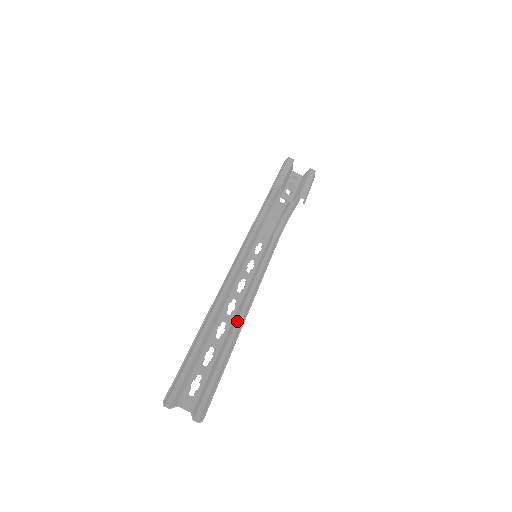
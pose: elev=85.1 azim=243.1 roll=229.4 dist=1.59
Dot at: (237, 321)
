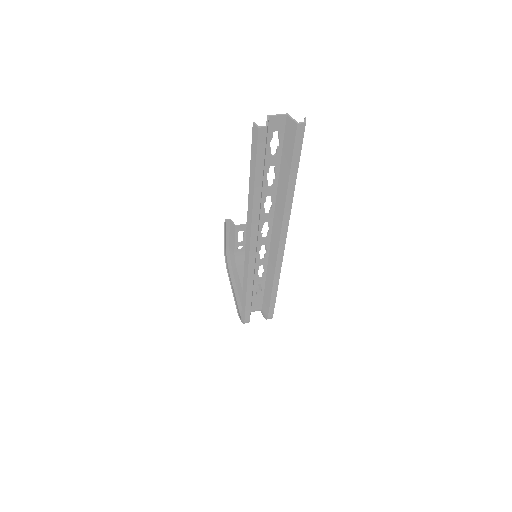
Dot at: (282, 233)
